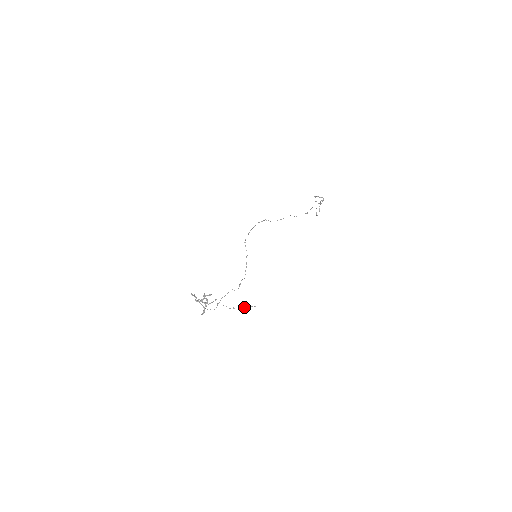
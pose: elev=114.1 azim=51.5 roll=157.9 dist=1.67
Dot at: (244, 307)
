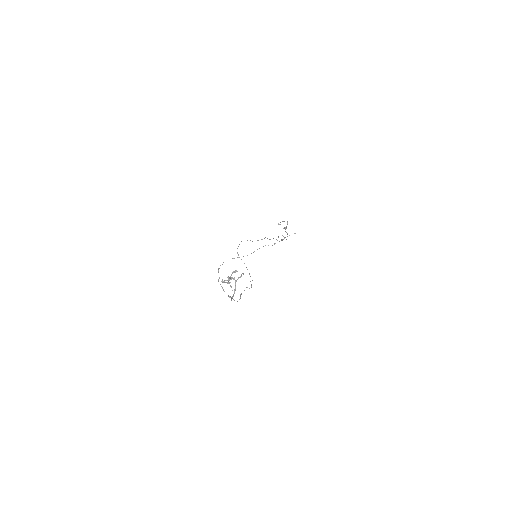
Dot at: (285, 237)
